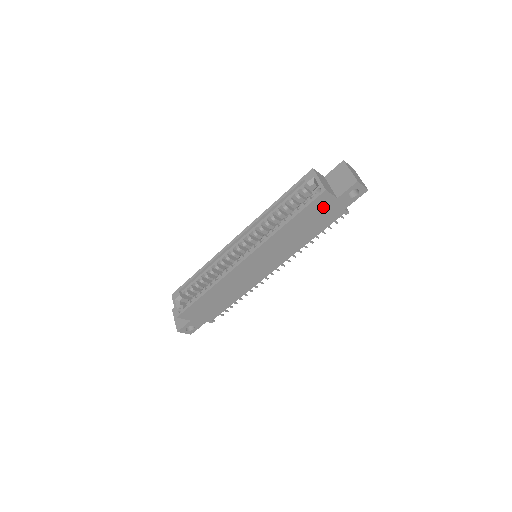
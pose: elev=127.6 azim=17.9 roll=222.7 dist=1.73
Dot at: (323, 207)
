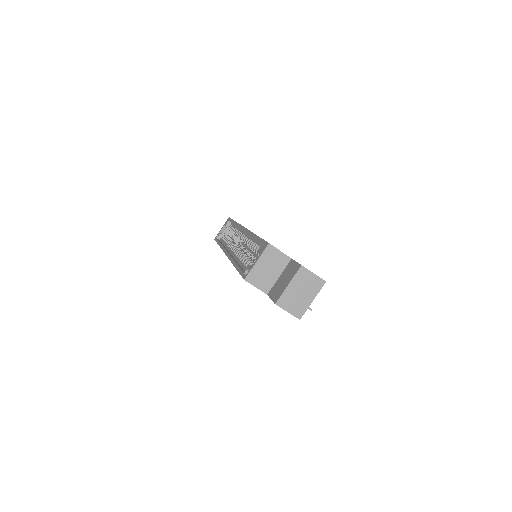
Dot at: occluded
